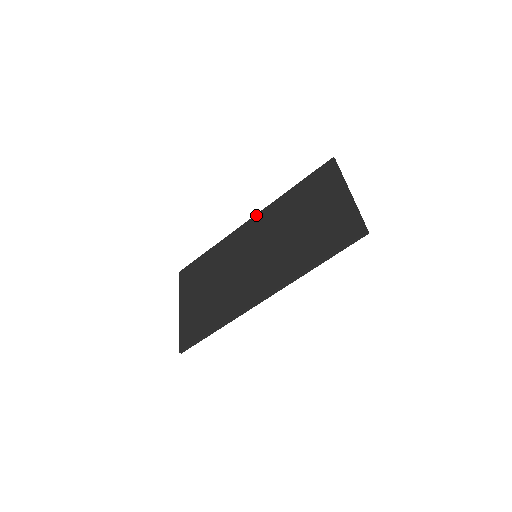
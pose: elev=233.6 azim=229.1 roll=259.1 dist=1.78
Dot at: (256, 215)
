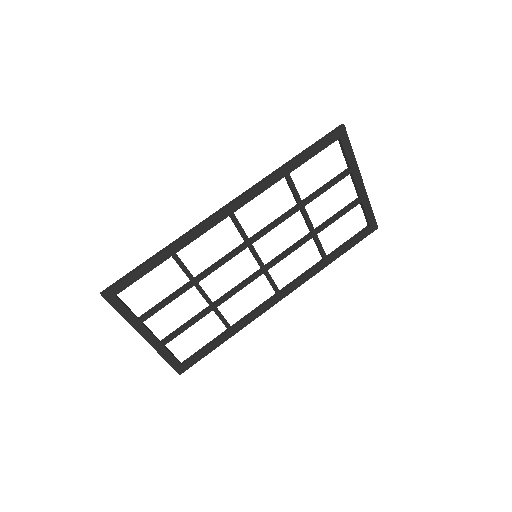
Dot at: occluded
